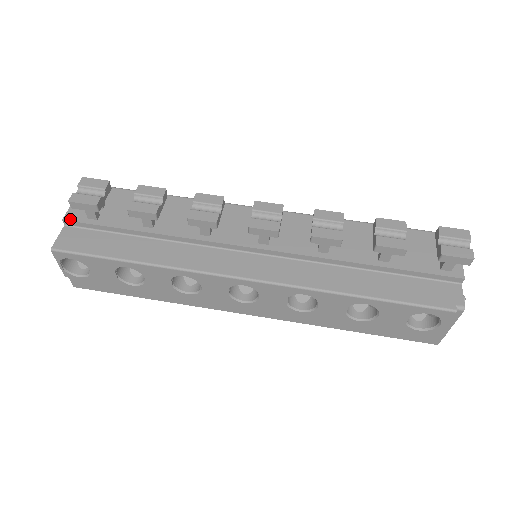
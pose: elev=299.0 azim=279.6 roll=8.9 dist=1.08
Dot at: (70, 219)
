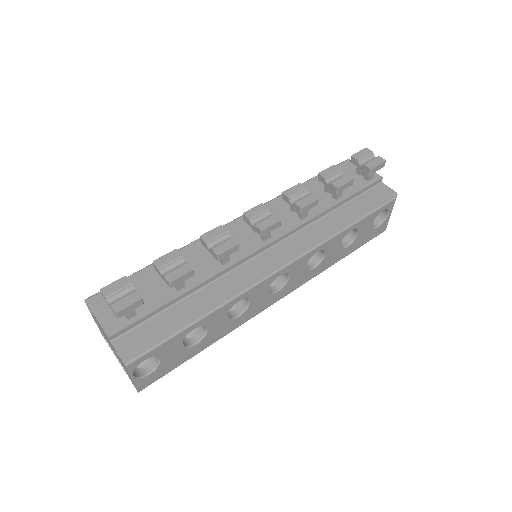
Dot at: (114, 332)
